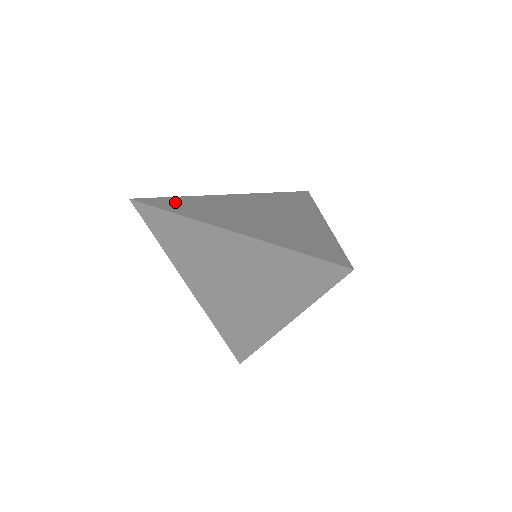
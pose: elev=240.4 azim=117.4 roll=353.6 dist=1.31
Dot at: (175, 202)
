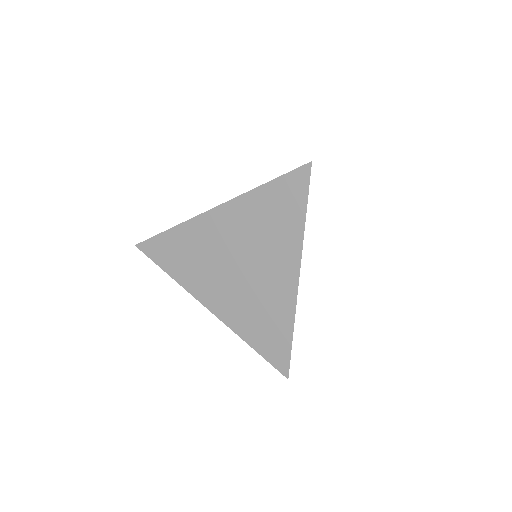
Dot at: occluded
